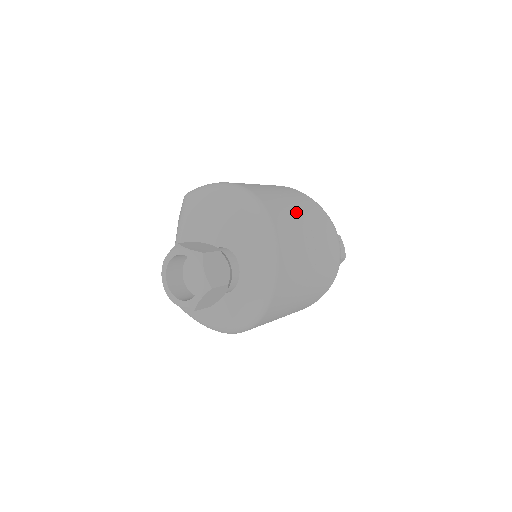
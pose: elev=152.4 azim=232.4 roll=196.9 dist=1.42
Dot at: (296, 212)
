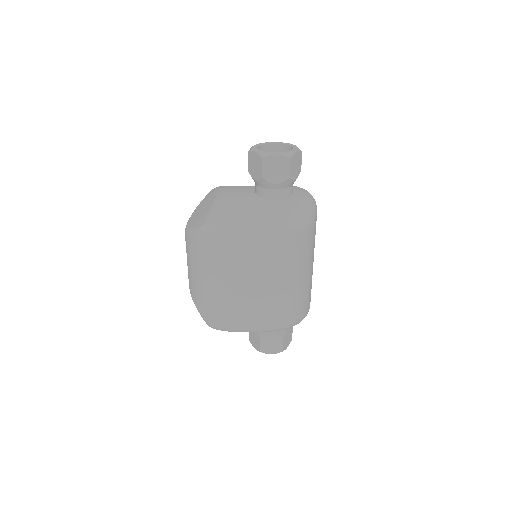
Dot at: occluded
